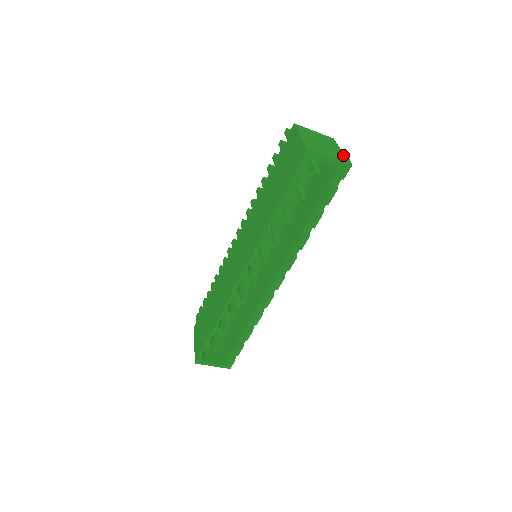
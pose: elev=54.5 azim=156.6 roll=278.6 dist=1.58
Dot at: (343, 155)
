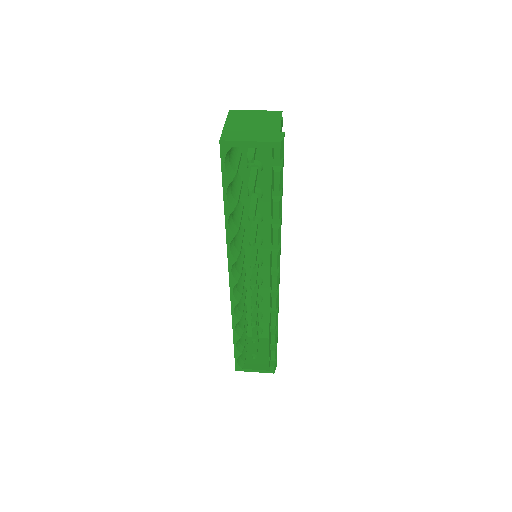
Dot at: (277, 131)
